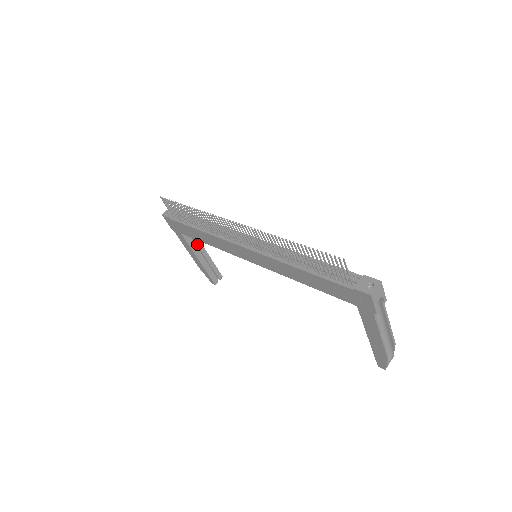
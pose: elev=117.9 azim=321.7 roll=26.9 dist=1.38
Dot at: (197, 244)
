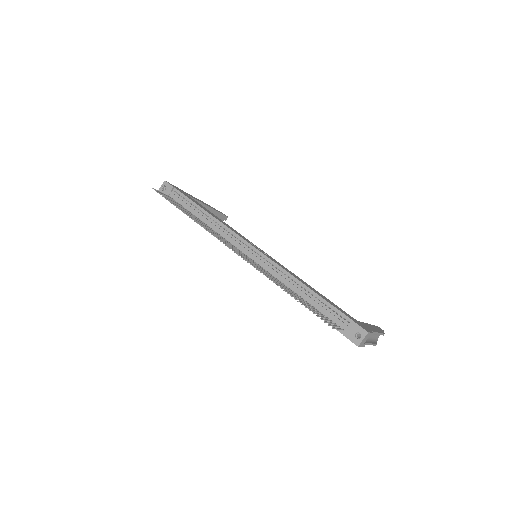
Dot at: occluded
